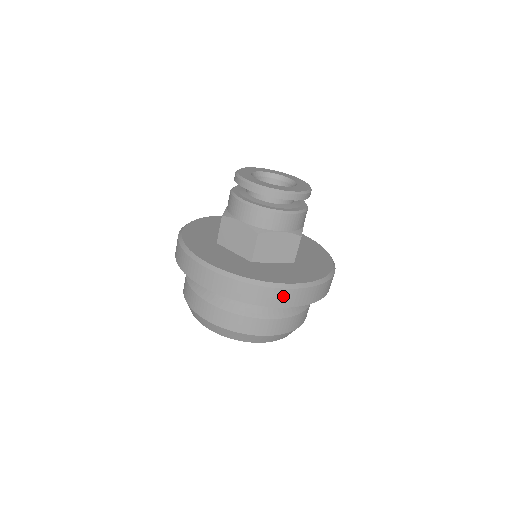
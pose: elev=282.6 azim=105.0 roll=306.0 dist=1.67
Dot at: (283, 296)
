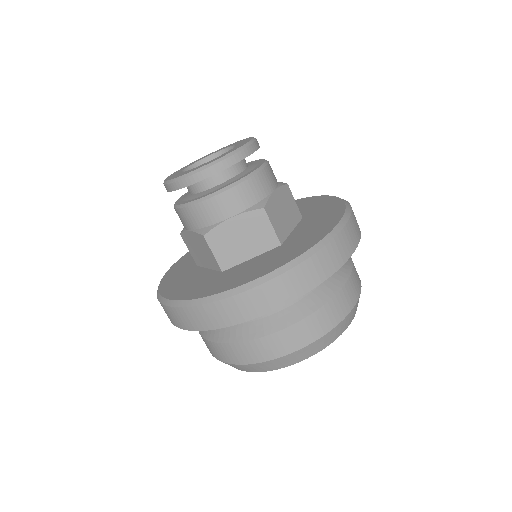
Dot at: (349, 235)
